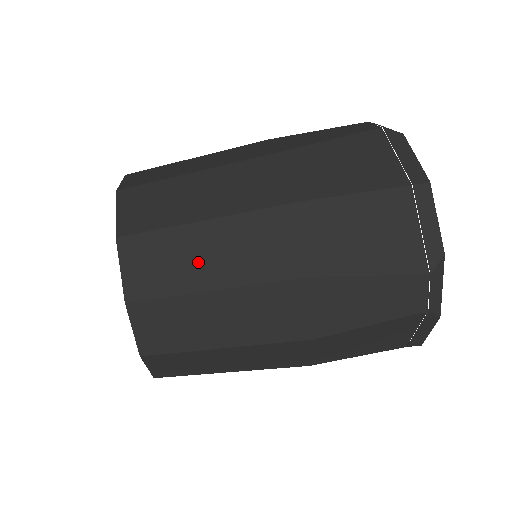
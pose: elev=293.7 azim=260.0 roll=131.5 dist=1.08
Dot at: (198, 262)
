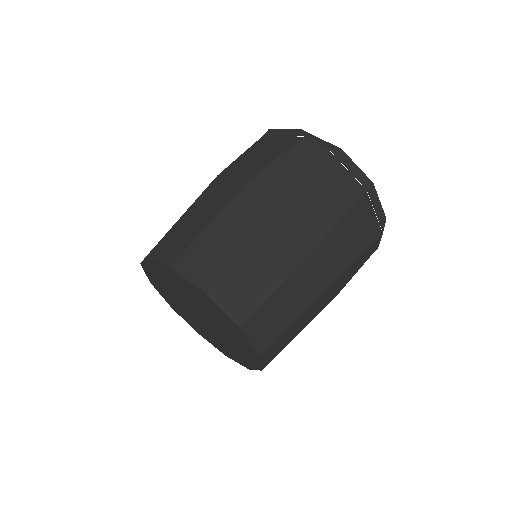
Dot at: (288, 307)
